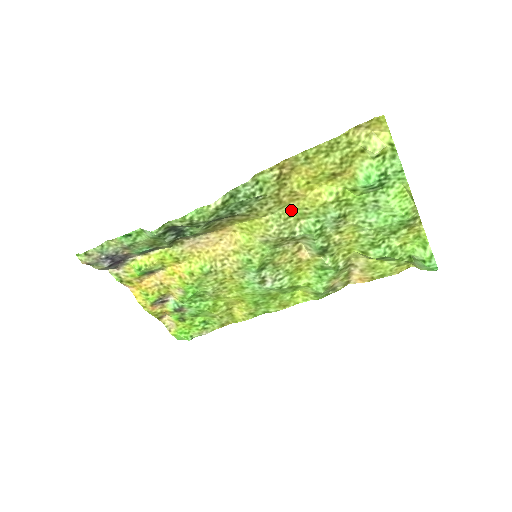
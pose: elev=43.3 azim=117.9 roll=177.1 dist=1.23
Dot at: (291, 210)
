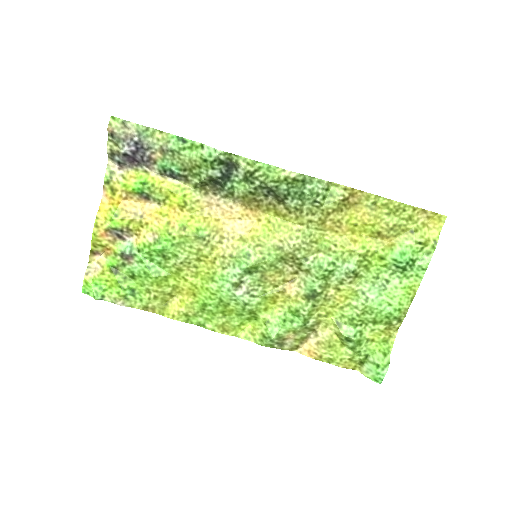
Dot at: (321, 238)
